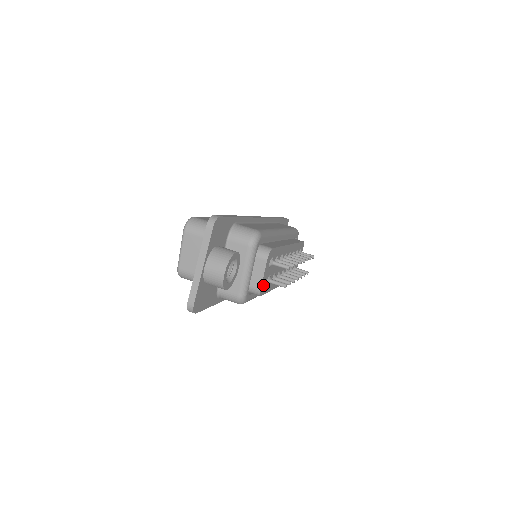
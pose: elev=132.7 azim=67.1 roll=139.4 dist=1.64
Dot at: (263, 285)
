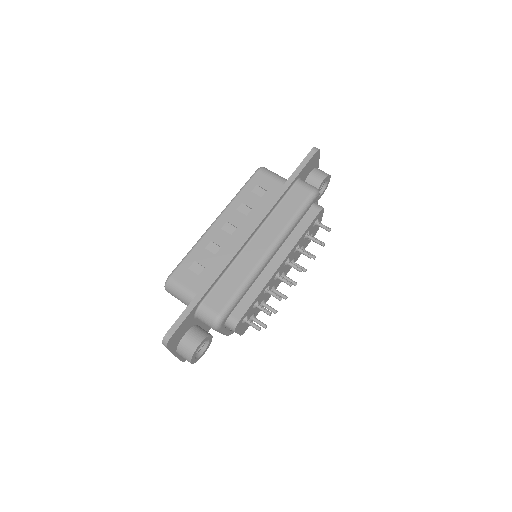
Dot at: (243, 329)
